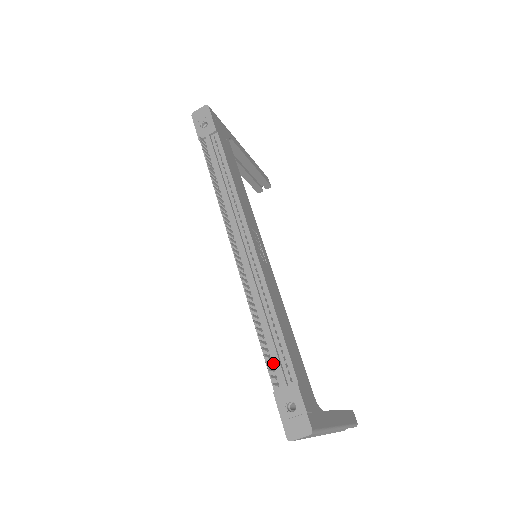
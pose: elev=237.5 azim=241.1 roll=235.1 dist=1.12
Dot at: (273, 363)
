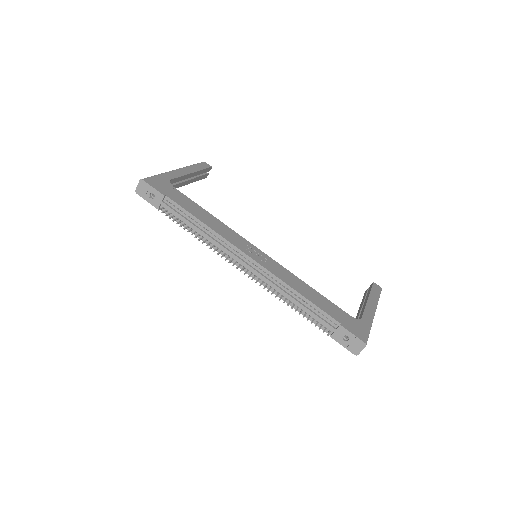
Dot at: (318, 321)
